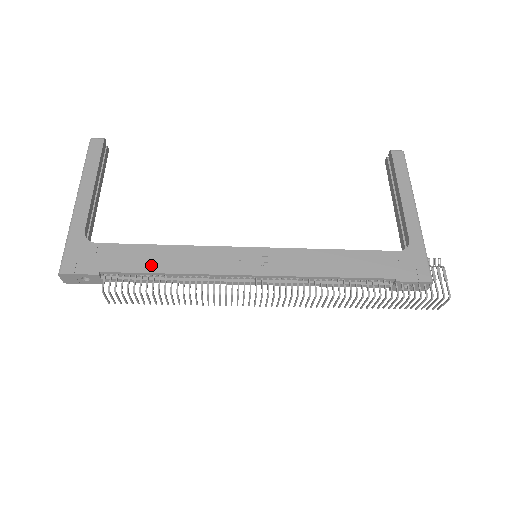
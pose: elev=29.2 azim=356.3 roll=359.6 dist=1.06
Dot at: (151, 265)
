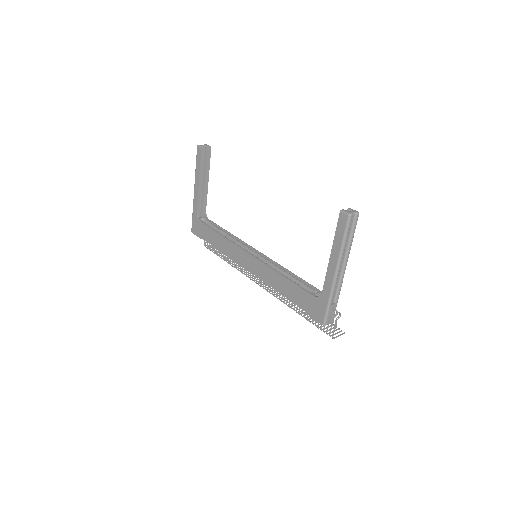
Dot at: (215, 244)
